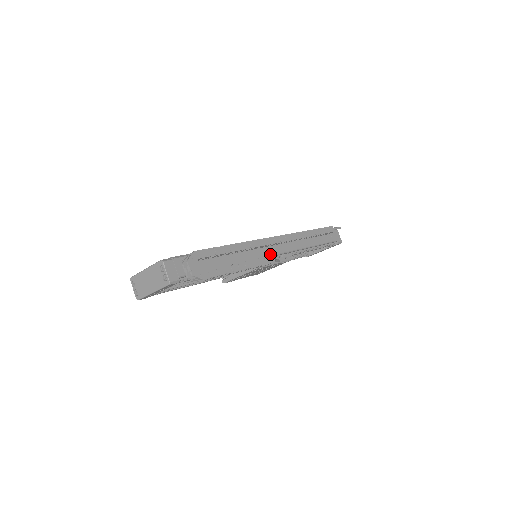
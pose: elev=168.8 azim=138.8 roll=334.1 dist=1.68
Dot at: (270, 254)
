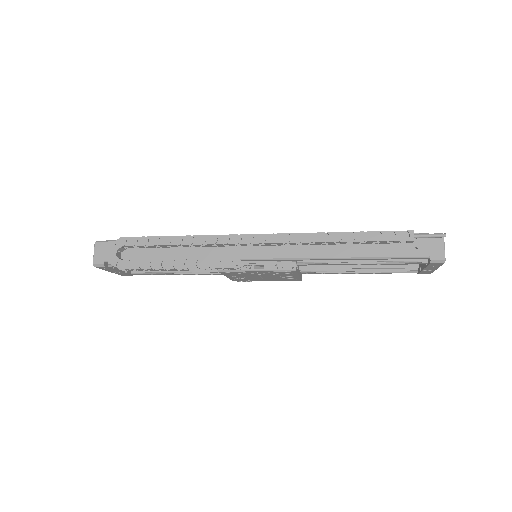
Dot at: (249, 256)
